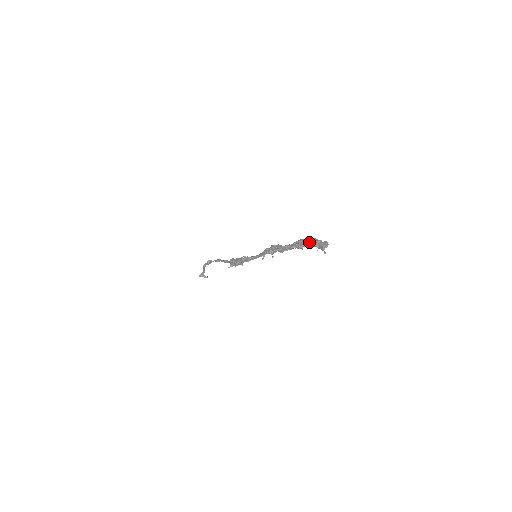
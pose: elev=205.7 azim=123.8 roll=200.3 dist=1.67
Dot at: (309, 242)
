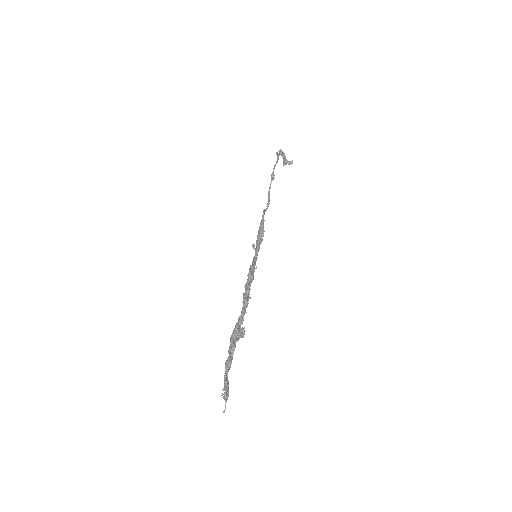
Dot at: (226, 363)
